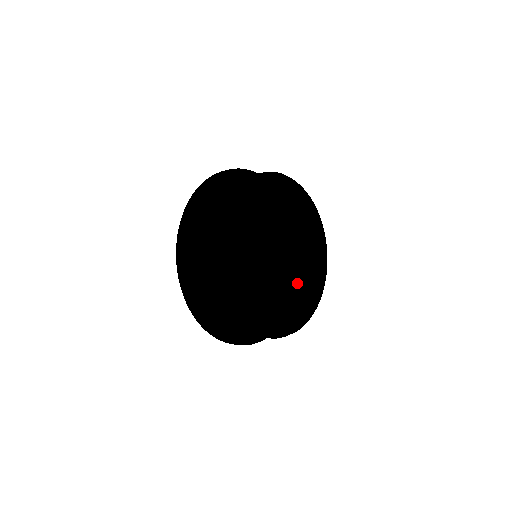
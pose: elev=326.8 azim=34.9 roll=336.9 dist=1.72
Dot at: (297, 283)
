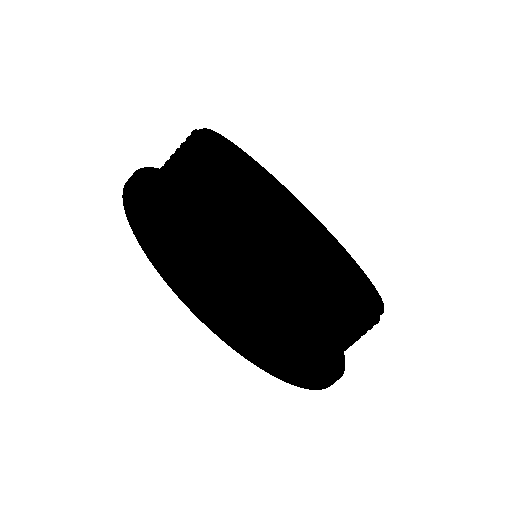
Dot at: occluded
